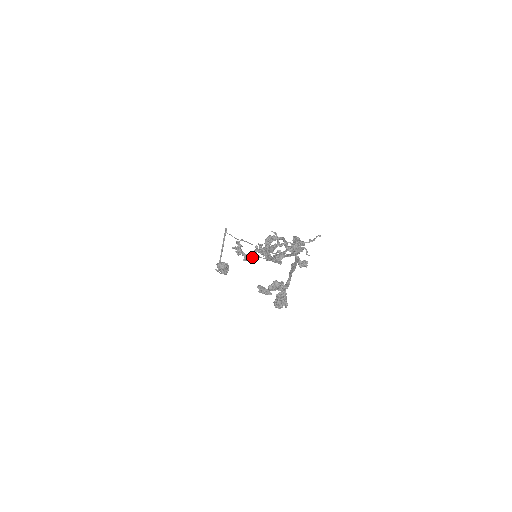
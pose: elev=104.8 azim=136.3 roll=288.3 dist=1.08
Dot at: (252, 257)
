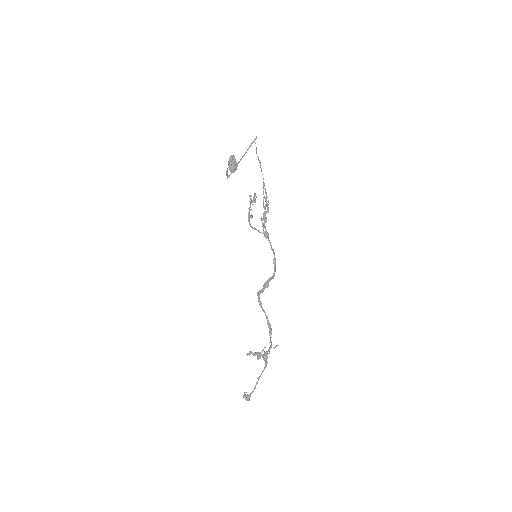
Dot at: (250, 353)
